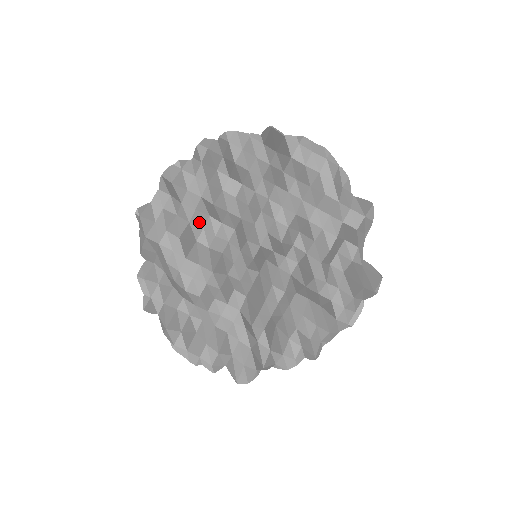
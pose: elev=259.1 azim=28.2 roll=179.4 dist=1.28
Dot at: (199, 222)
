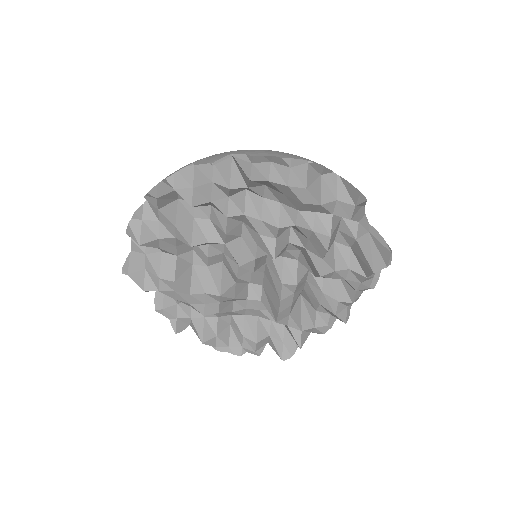
Dot at: (186, 249)
